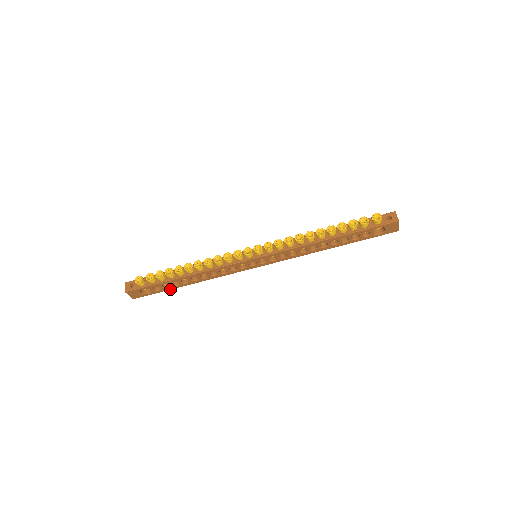
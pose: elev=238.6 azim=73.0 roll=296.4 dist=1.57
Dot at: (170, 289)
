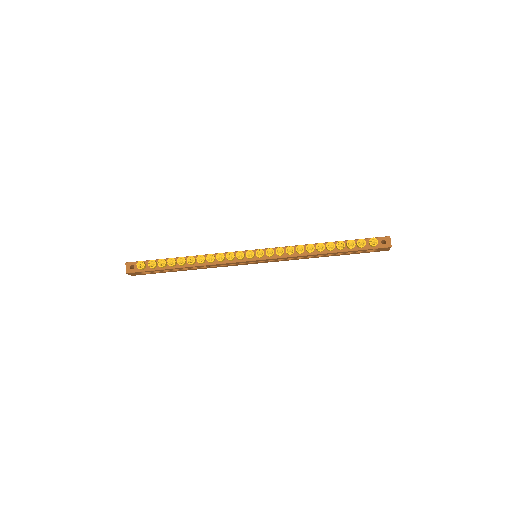
Dot at: occluded
